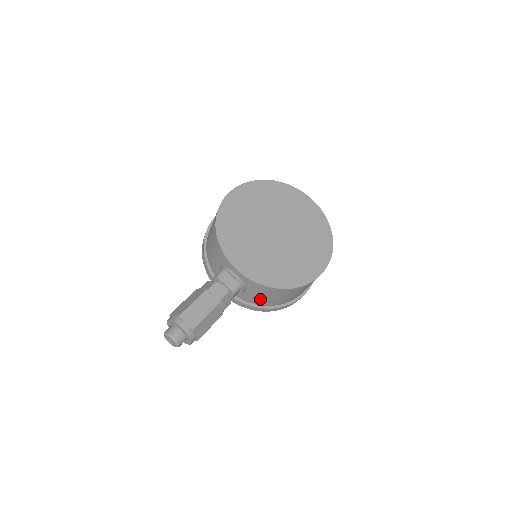
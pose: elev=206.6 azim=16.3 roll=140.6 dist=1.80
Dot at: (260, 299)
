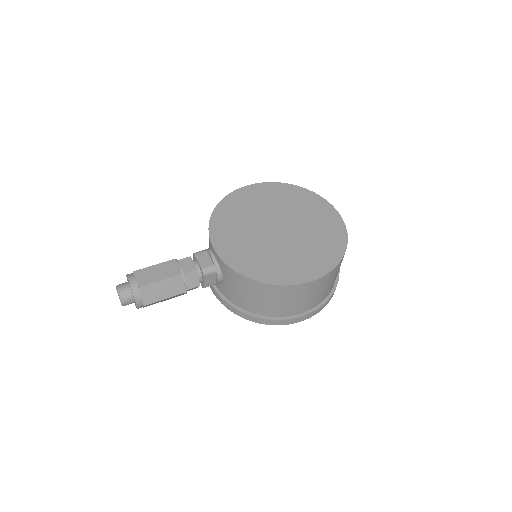
Dot at: (238, 296)
